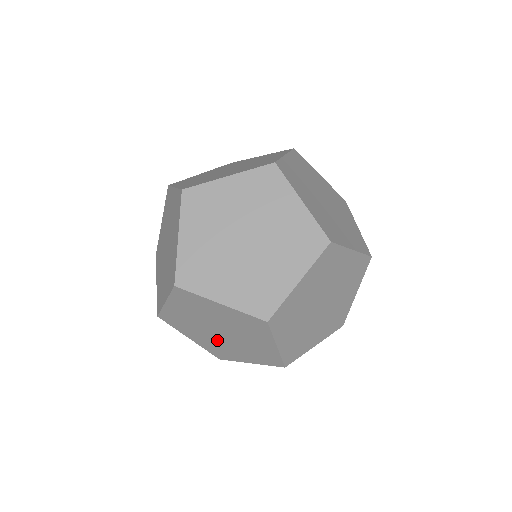
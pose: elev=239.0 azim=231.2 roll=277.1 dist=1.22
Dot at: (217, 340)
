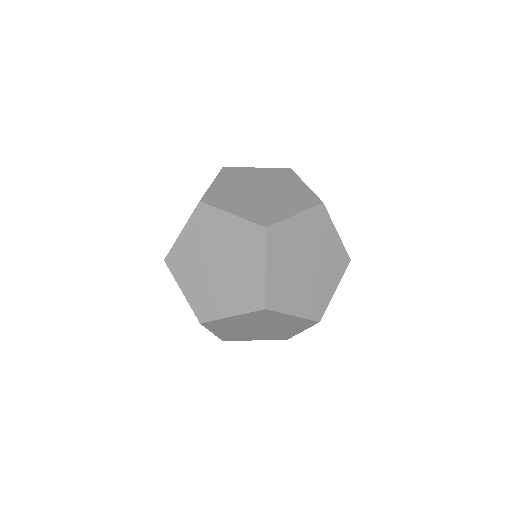
Dot at: (230, 280)
